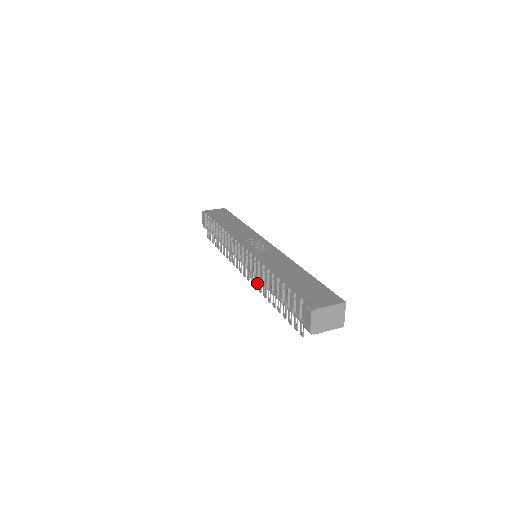
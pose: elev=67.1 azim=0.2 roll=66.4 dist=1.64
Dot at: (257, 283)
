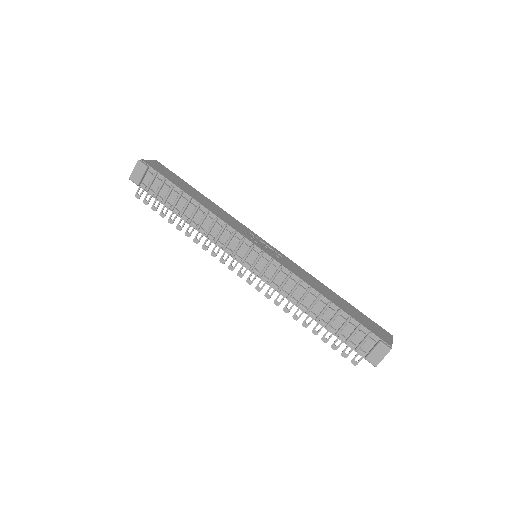
Dot at: occluded
